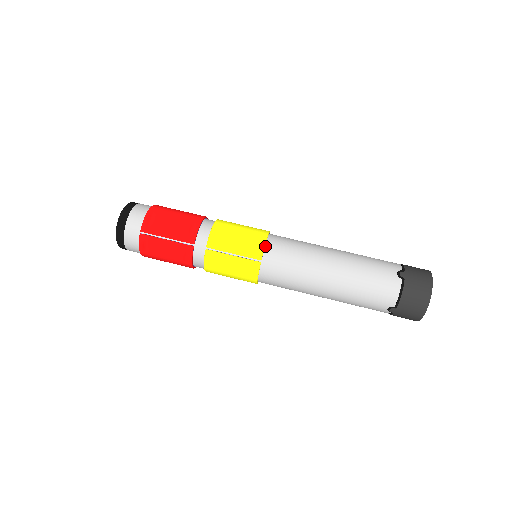
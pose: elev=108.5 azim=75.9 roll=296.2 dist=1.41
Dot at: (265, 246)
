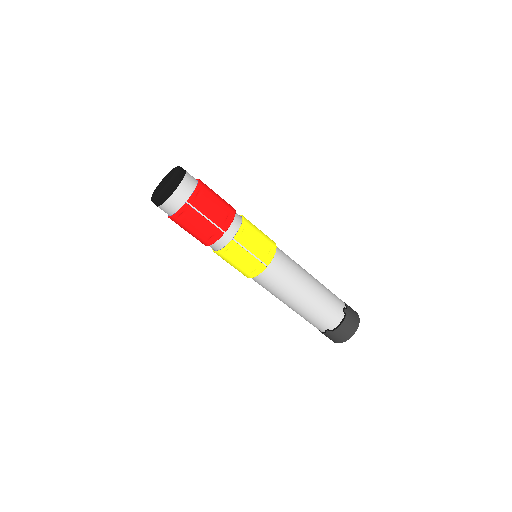
Dot at: (274, 255)
